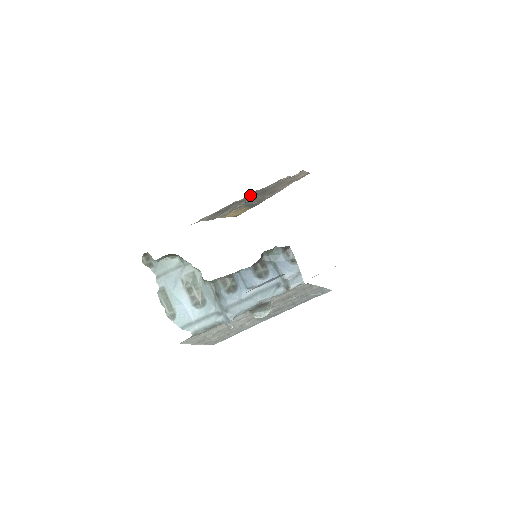
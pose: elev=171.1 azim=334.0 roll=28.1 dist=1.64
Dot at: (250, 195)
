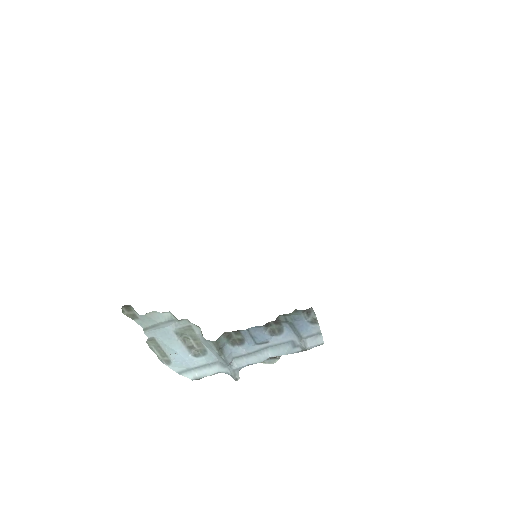
Dot at: occluded
